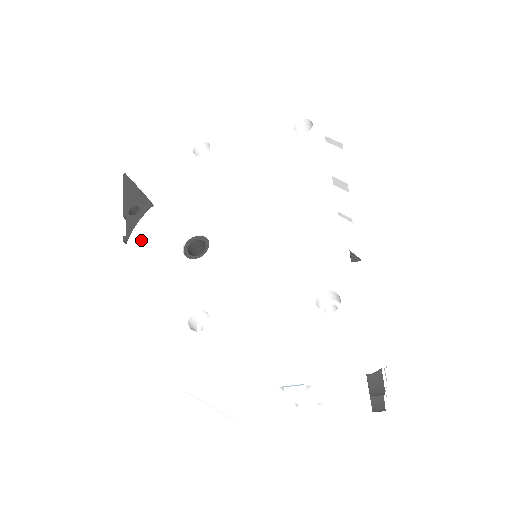
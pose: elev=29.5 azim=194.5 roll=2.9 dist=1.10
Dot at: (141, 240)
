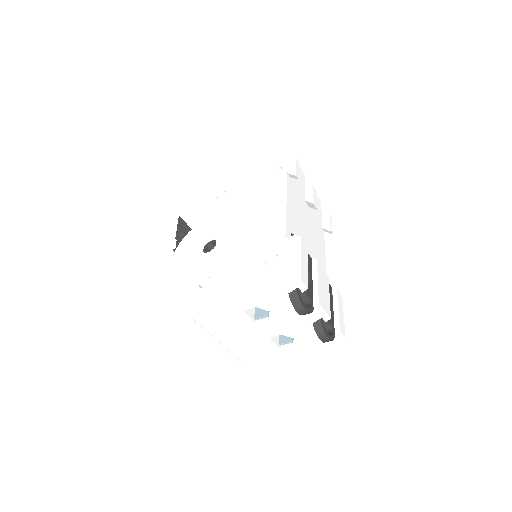
Dot at: (182, 248)
